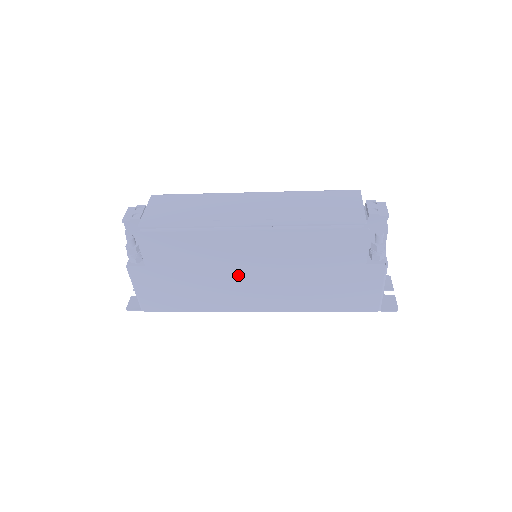
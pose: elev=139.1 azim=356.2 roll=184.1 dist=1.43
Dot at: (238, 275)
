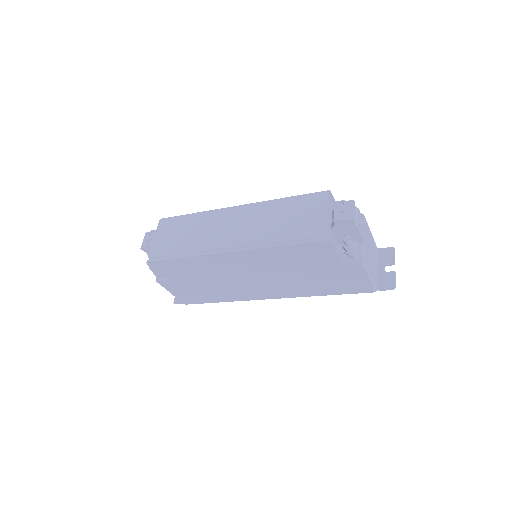
Dot at: (240, 279)
